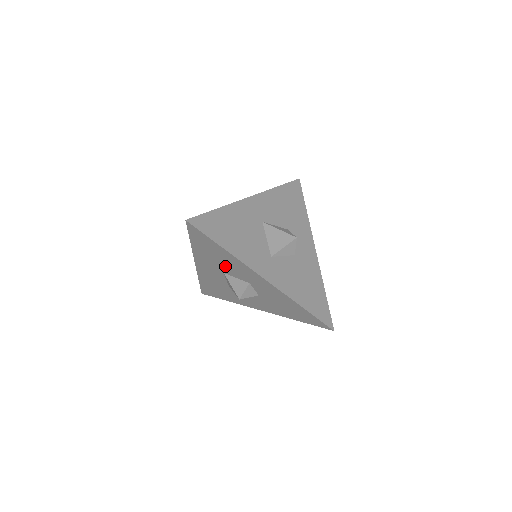
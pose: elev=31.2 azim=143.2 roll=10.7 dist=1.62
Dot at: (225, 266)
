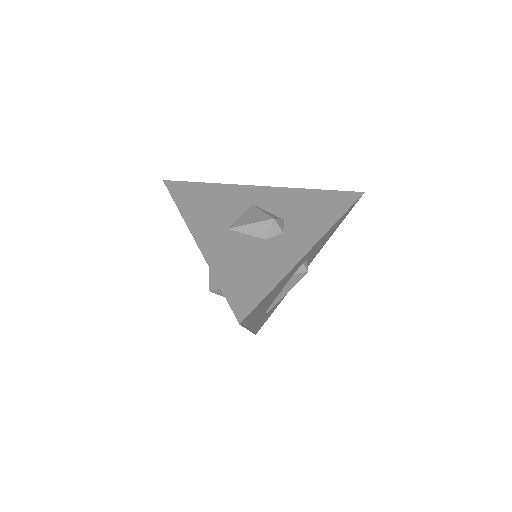
Dot at: occluded
